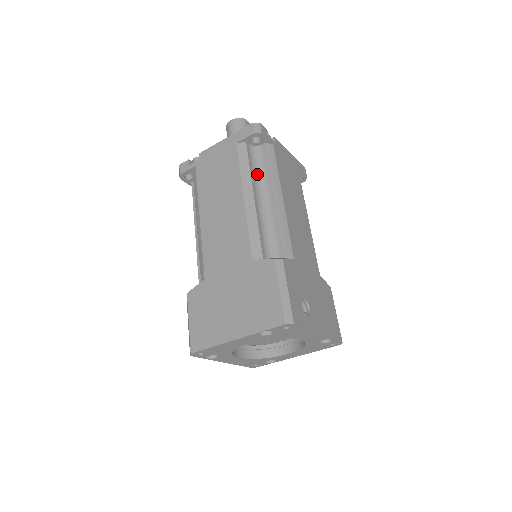
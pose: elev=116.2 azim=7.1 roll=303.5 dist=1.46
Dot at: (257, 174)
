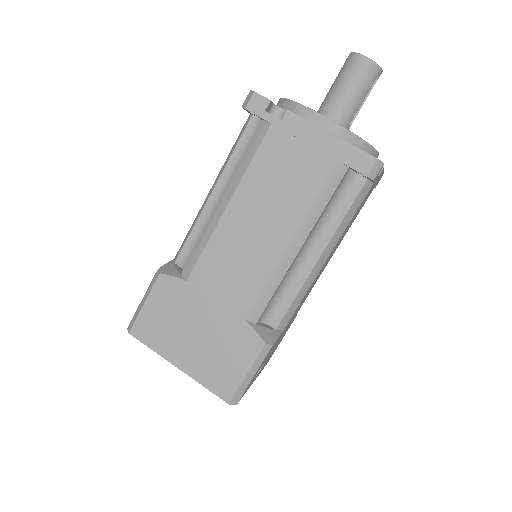
Dot at: (326, 214)
